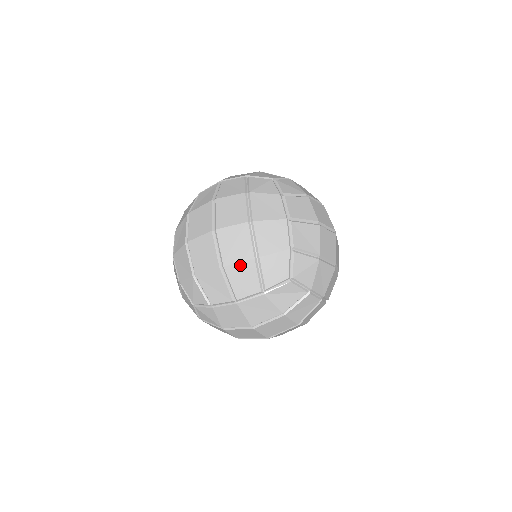
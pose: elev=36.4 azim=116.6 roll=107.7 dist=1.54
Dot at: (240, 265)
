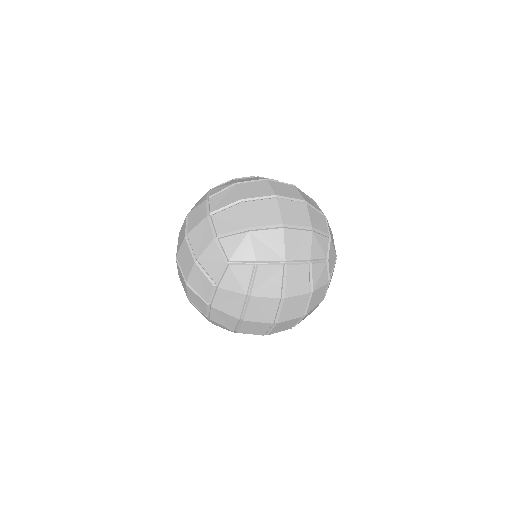
Dot at: occluded
